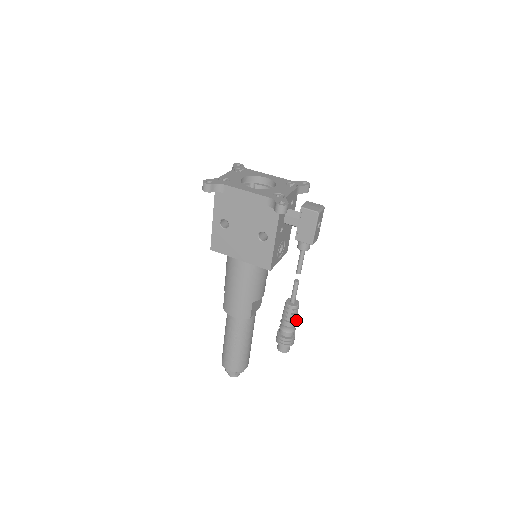
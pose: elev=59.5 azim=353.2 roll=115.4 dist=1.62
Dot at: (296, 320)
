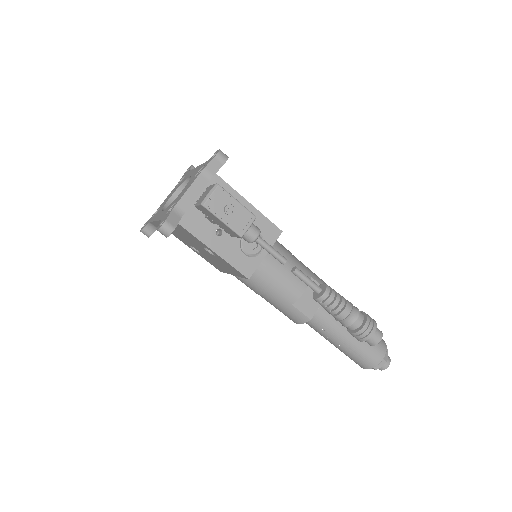
Dot at: (344, 308)
